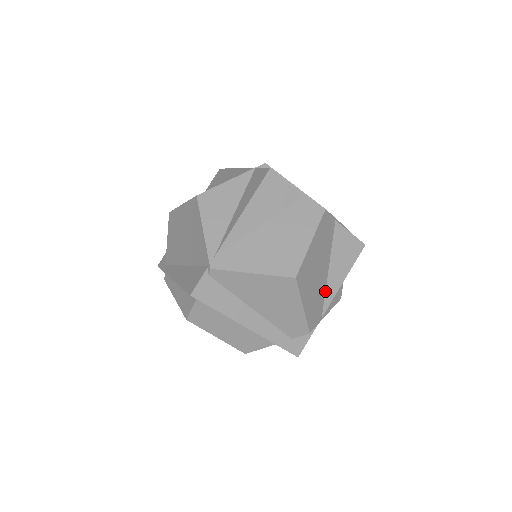
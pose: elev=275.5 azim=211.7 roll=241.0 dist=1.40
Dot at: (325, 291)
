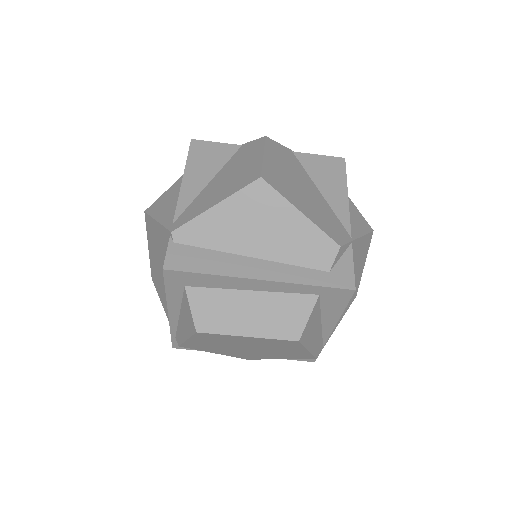
Dot at: (333, 211)
